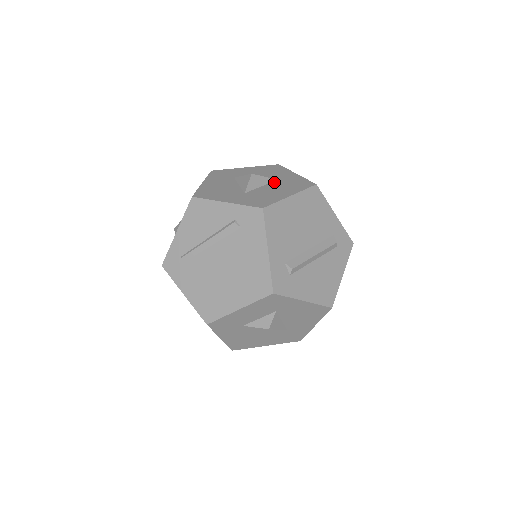
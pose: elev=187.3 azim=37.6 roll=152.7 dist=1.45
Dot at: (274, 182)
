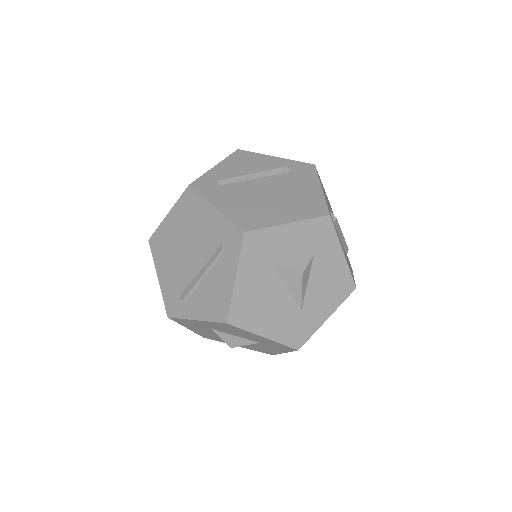
Dot at: occluded
